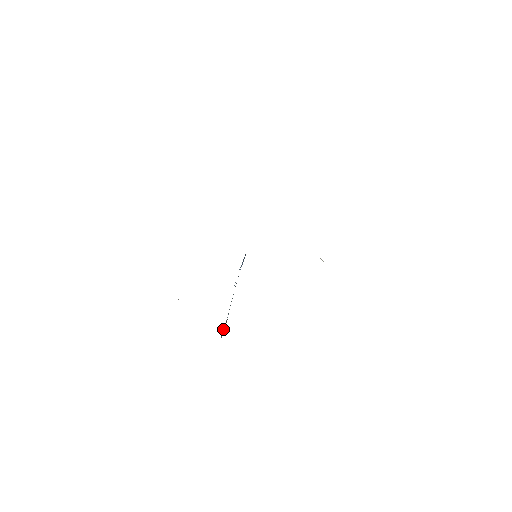
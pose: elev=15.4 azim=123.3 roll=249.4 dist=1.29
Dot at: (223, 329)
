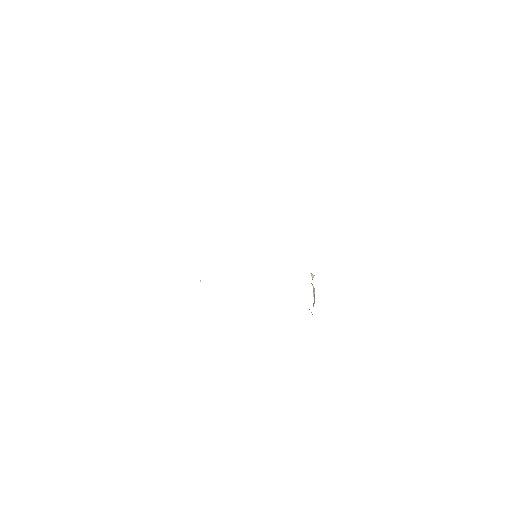
Dot at: occluded
